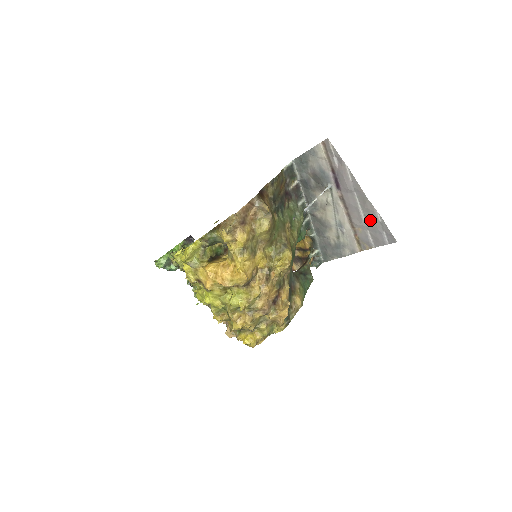
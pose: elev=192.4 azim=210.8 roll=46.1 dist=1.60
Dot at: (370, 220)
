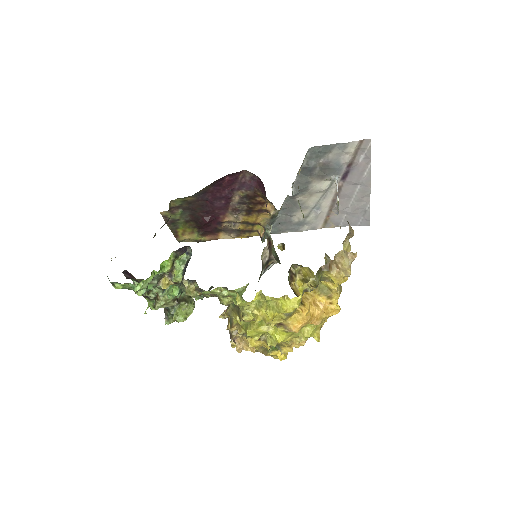
Dot at: (357, 208)
